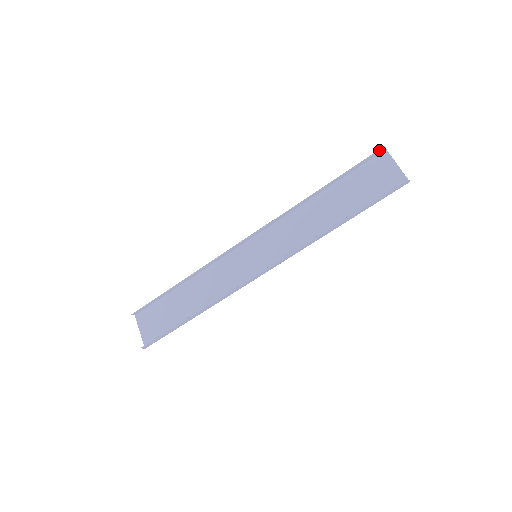
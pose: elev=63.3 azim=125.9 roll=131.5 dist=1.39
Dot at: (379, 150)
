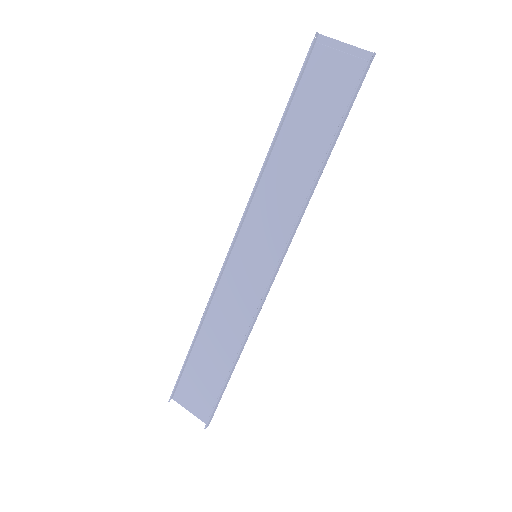
Dot at: (313, 41)
